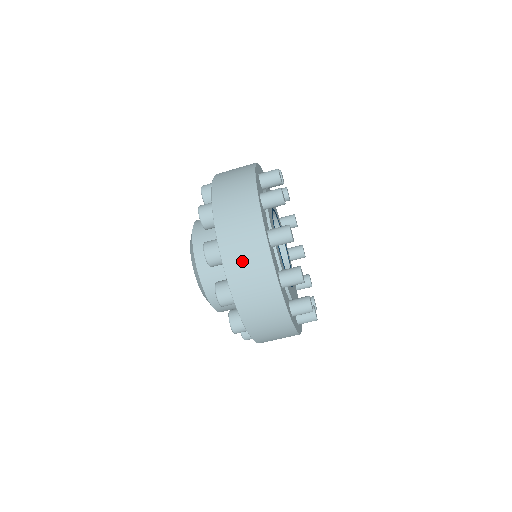
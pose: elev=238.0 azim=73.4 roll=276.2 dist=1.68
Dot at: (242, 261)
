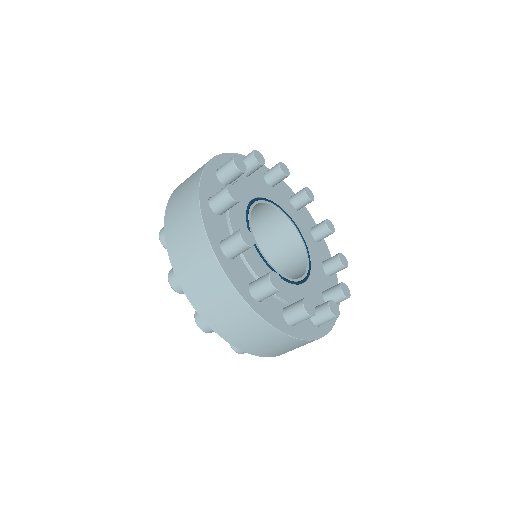
Dot at: (179, 229)
